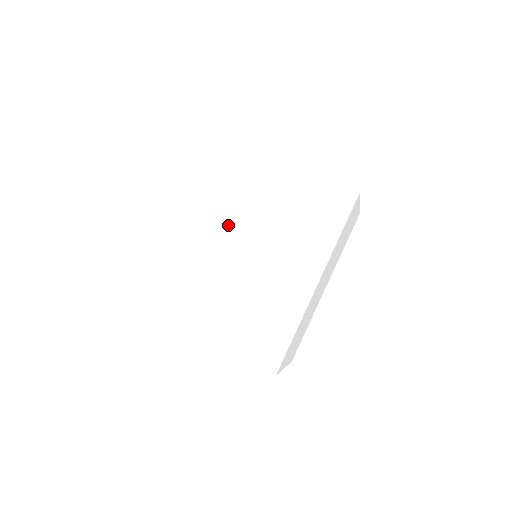
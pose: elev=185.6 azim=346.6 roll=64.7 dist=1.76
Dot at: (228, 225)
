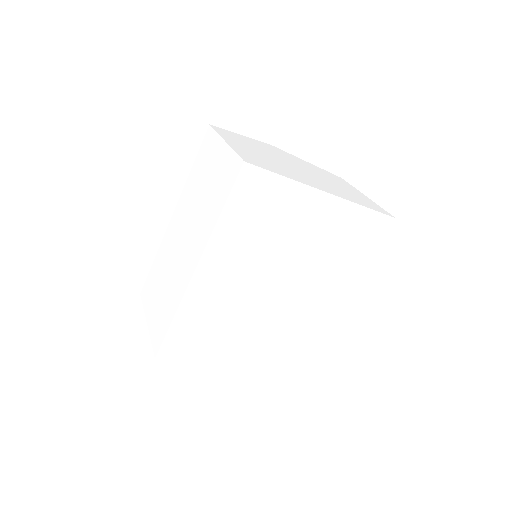
Dot at: (262, 266)
